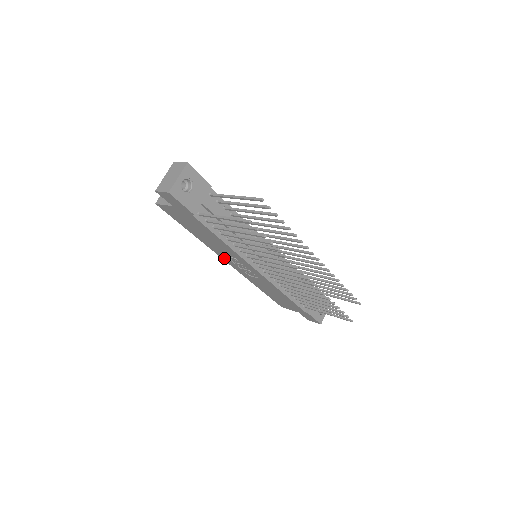
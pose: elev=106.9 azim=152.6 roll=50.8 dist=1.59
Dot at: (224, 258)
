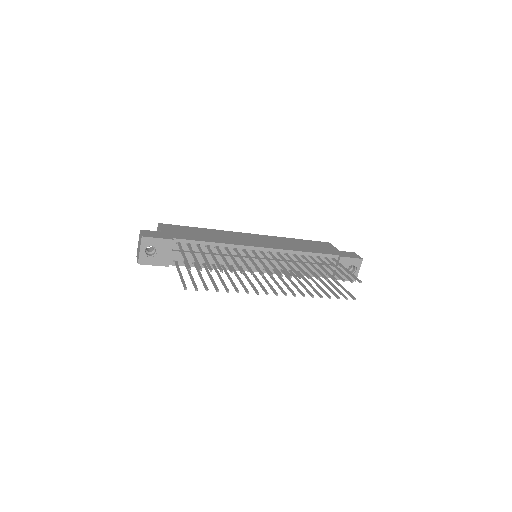
Dot at: occluded
